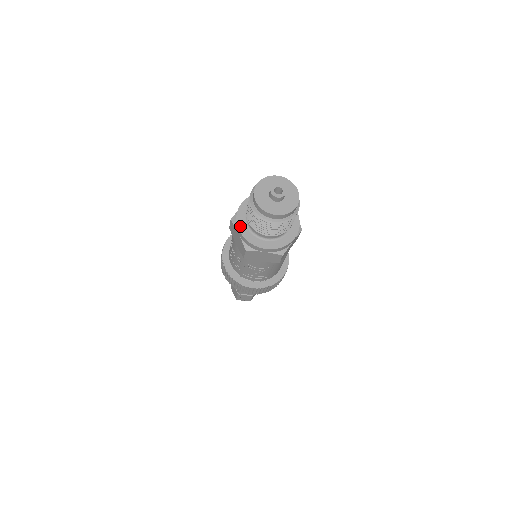
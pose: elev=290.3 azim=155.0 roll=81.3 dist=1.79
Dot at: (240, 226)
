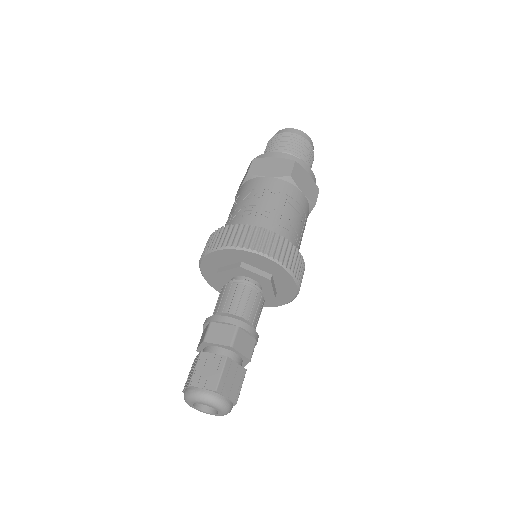
Dot at: (273, 154)
